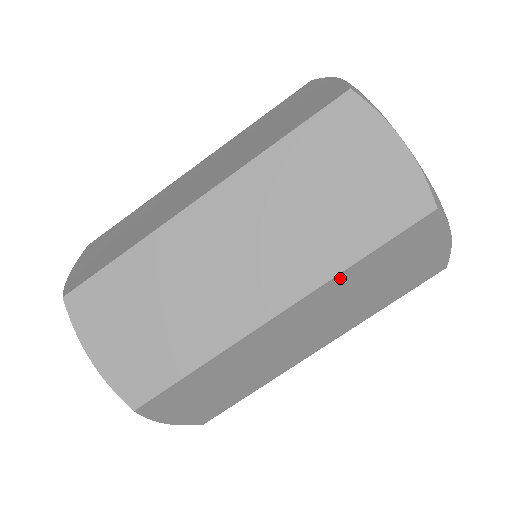
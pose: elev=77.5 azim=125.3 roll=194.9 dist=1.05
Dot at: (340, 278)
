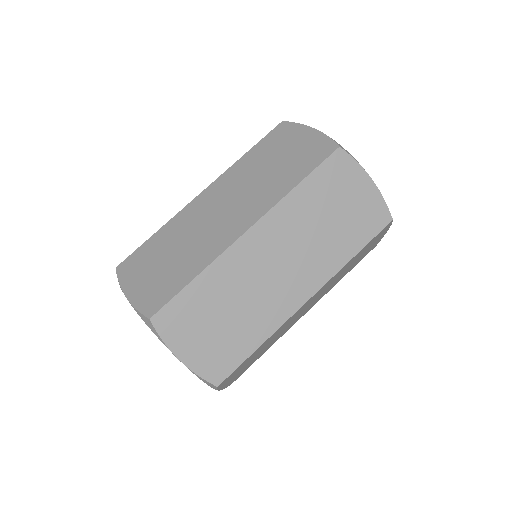
Dot at: (288, 201)
